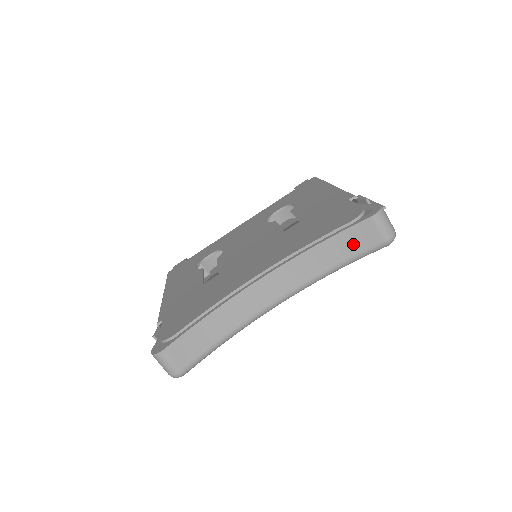
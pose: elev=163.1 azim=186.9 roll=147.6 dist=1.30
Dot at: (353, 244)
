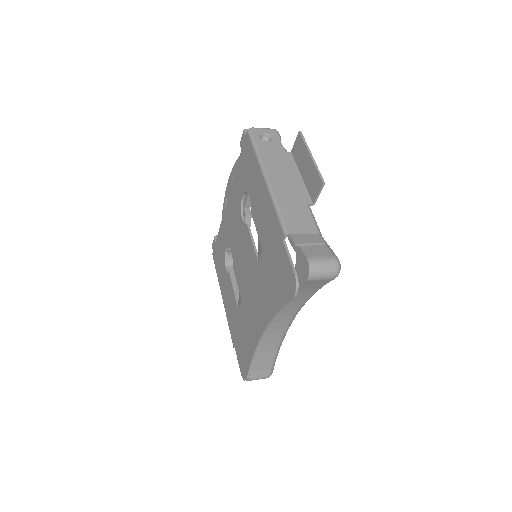
Dot at: (310, 288)
